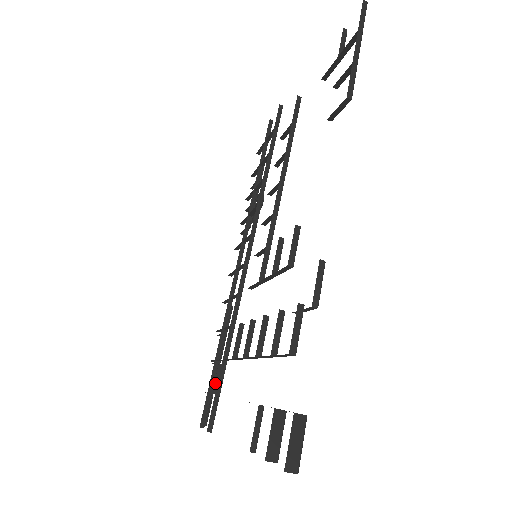
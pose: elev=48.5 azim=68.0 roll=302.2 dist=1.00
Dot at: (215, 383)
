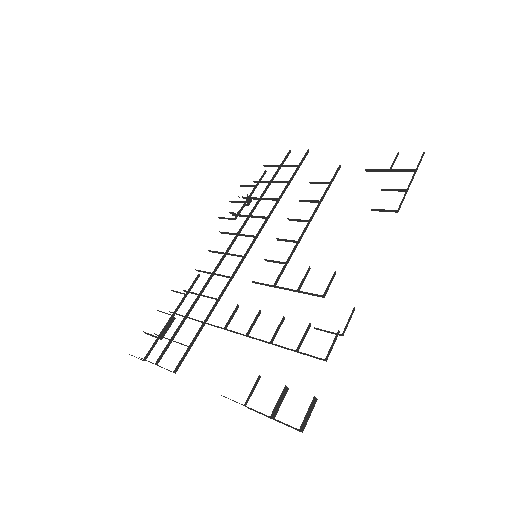
Dot at: (165, 330)
